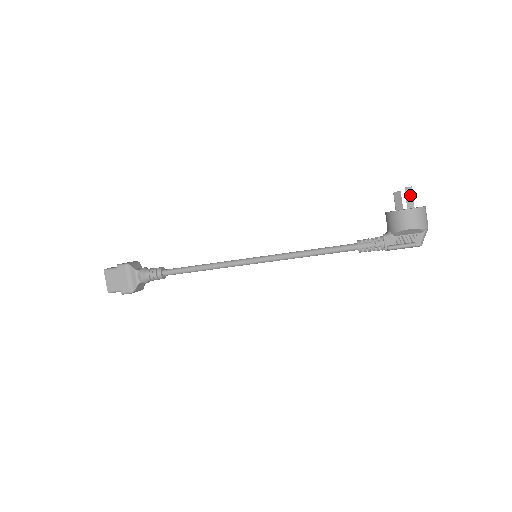
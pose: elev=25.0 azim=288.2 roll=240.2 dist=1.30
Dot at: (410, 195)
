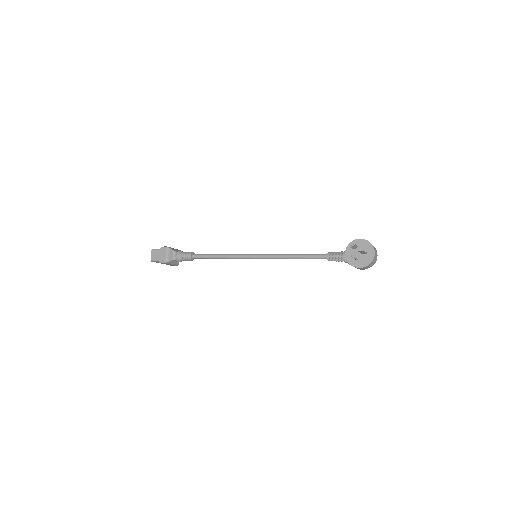
Dot at: (363, 252)
